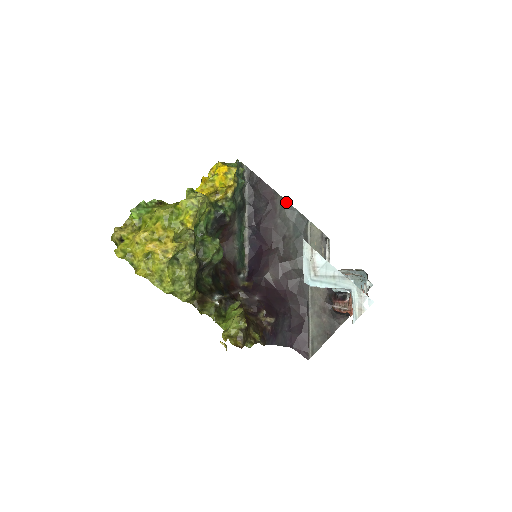
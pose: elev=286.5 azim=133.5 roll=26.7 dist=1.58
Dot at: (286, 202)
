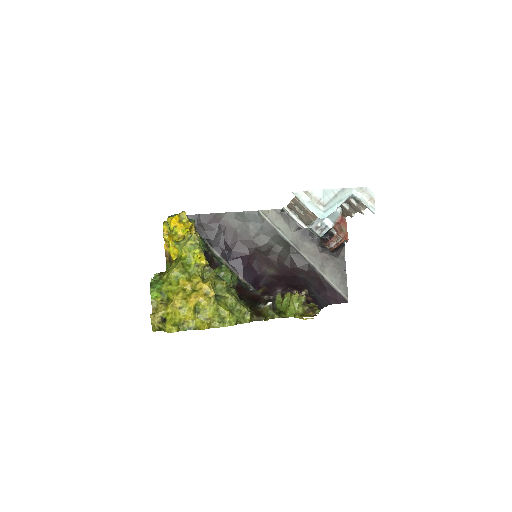
Dot at: (231, 213)
